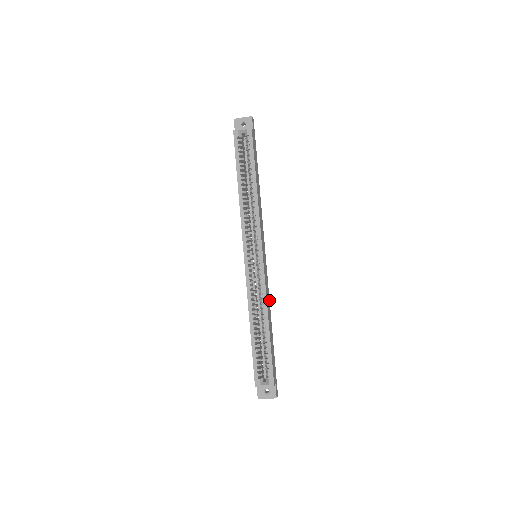
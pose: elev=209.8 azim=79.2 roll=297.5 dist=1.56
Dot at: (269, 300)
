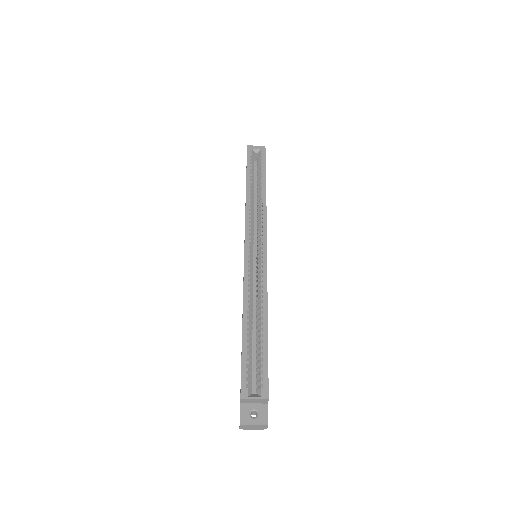
Dot at: occluded
